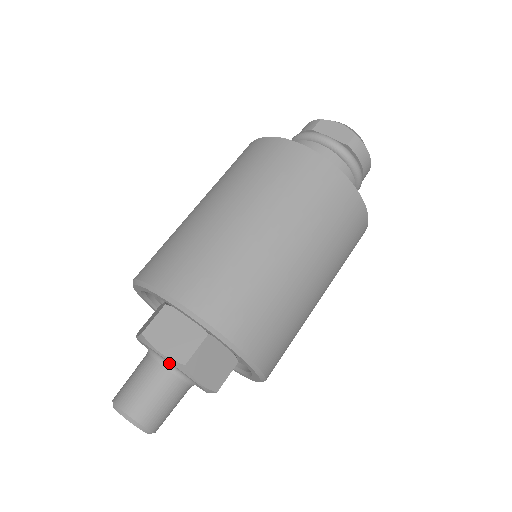
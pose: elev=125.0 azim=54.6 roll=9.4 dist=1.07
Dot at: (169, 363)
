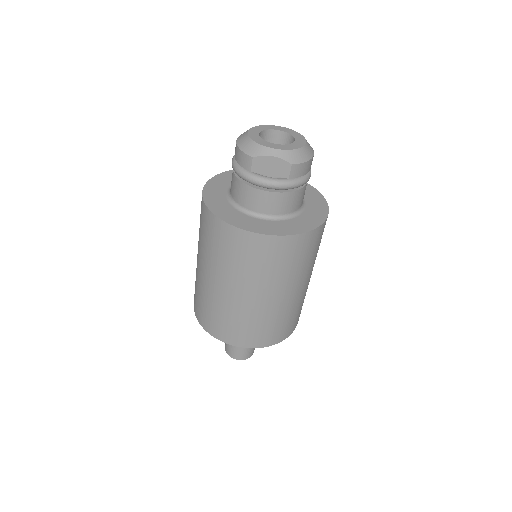
Dot at: occluded
